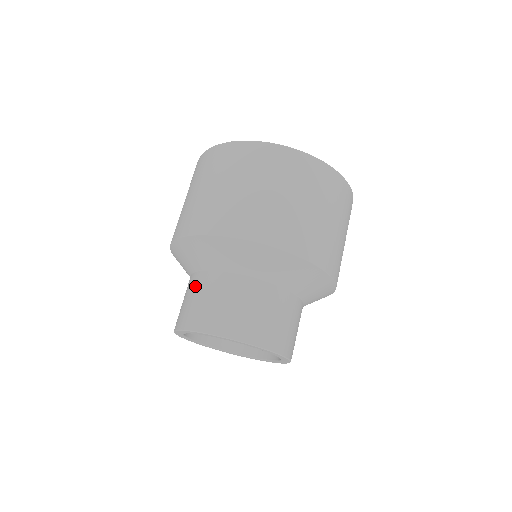
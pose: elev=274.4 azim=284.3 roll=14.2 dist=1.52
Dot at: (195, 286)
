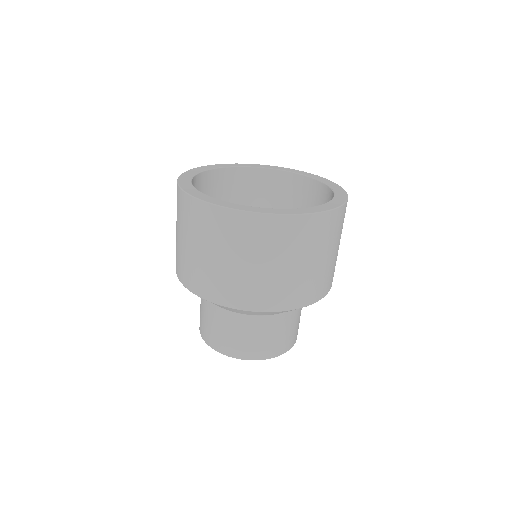
Dot at: (208, 312)
